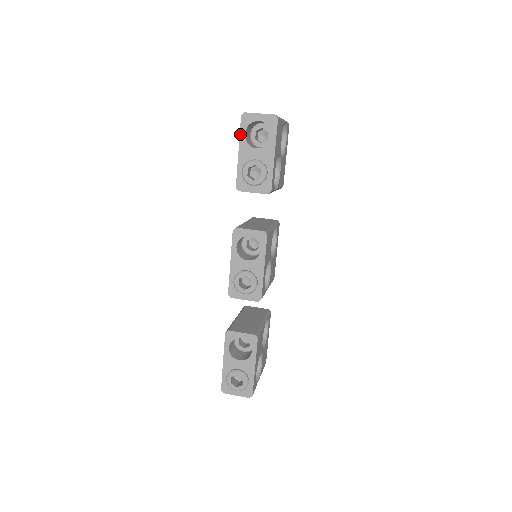
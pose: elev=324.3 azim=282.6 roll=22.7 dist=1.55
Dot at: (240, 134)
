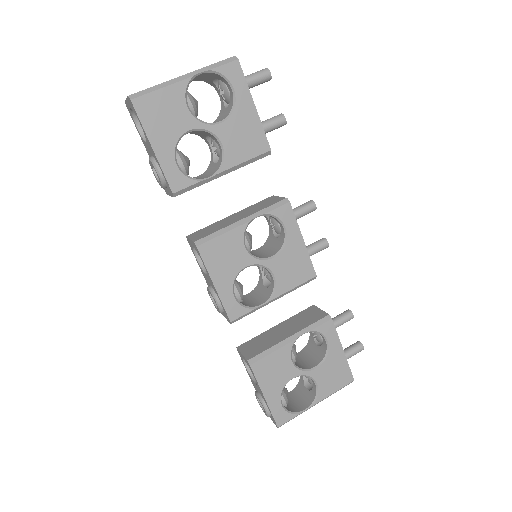
Dot at: (136, 128)
